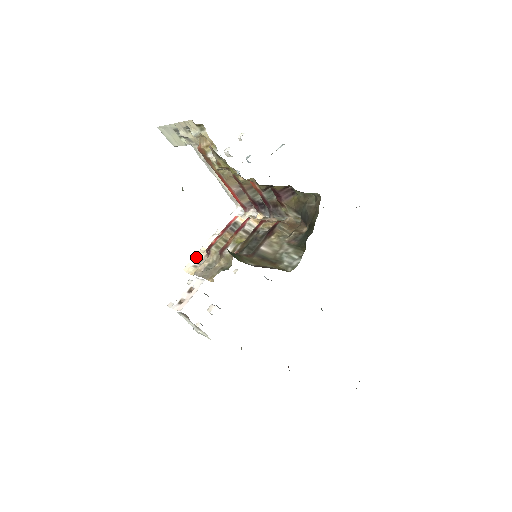
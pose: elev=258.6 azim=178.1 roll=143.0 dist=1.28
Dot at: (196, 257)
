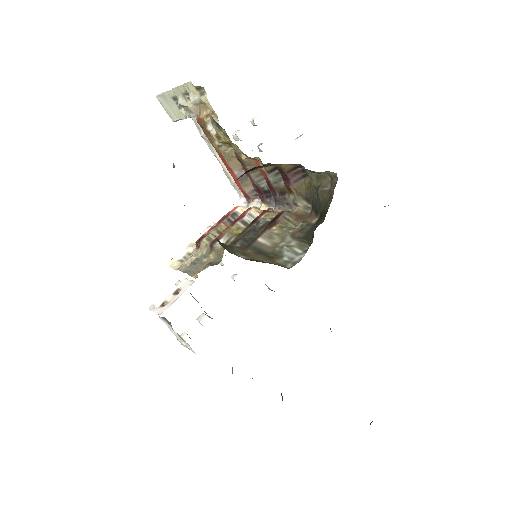
Dot at: (184, 250)
